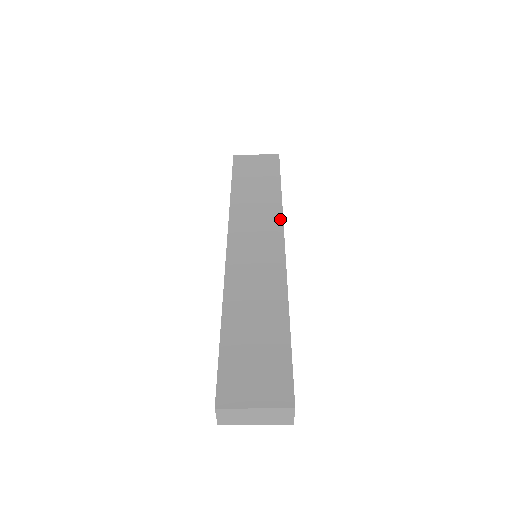
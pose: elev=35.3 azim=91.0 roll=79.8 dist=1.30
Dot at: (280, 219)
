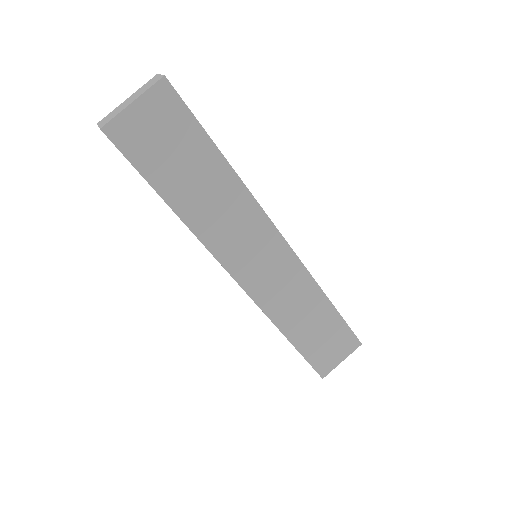
Dot at: occluded
